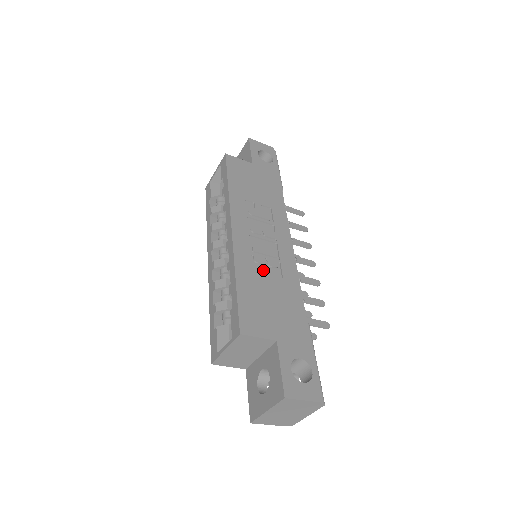
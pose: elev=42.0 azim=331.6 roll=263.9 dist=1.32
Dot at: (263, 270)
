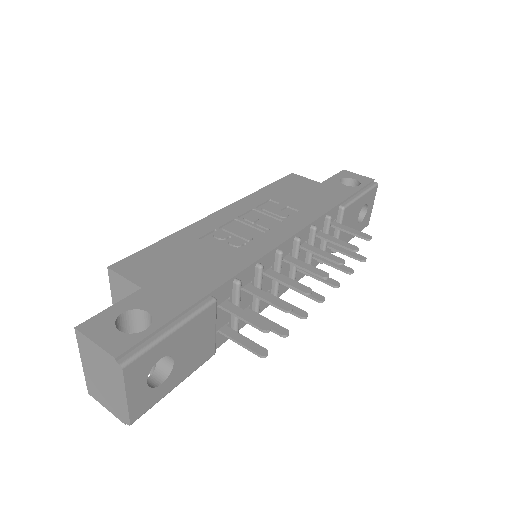
Dot at: (215, 243)
